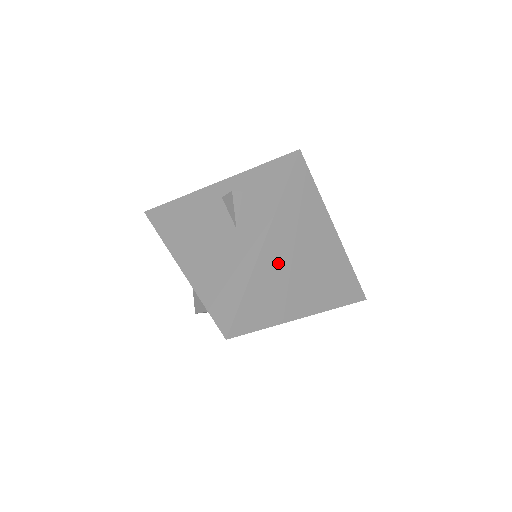
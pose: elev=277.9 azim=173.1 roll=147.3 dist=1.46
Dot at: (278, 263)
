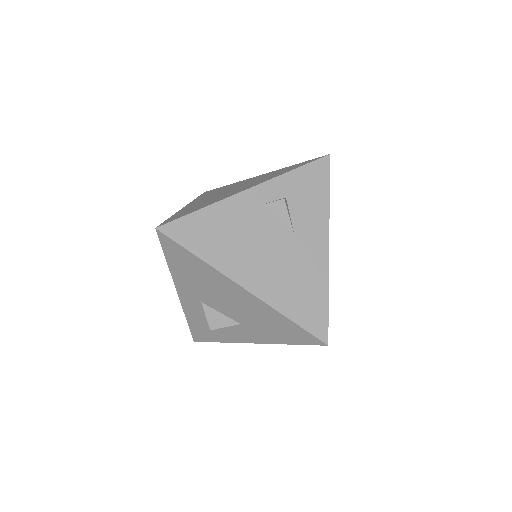
Dot at: occluded
